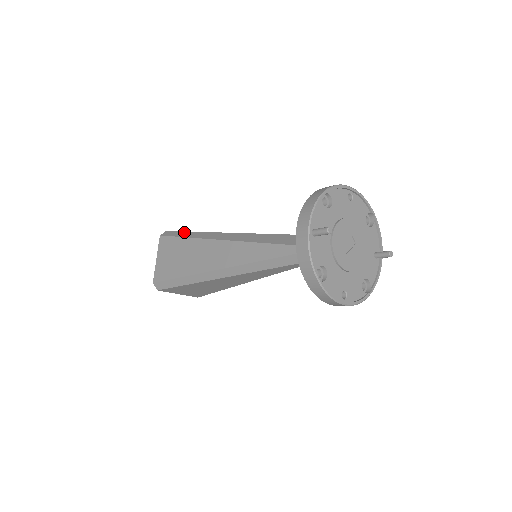
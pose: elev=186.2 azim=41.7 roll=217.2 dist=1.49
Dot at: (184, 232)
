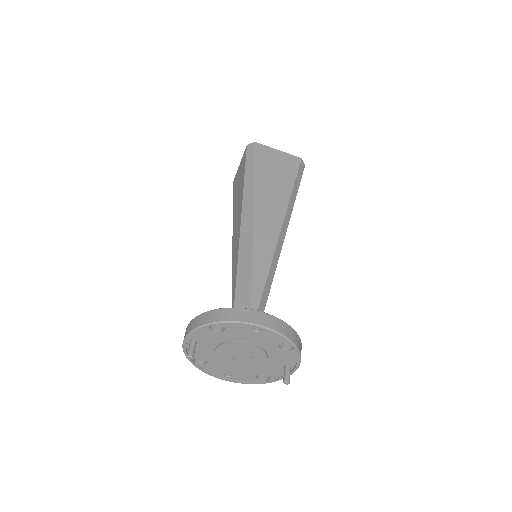
Dot at: (252, 165)
